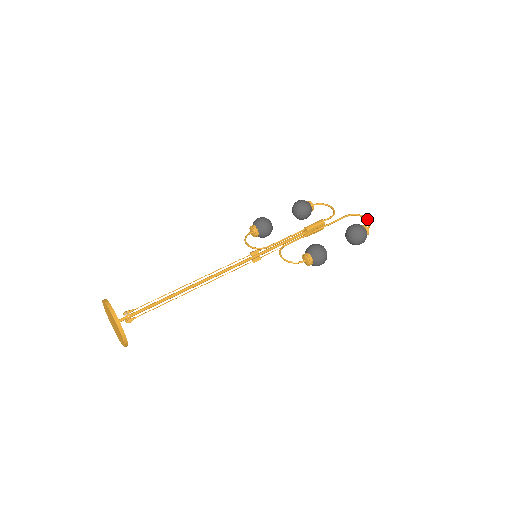
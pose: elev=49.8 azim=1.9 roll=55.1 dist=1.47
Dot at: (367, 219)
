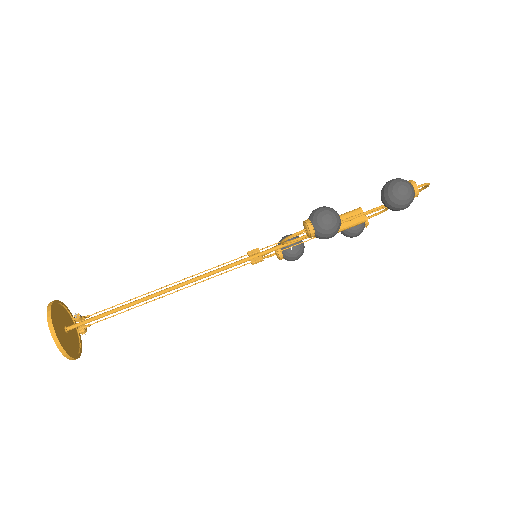
Dot at: occluded
